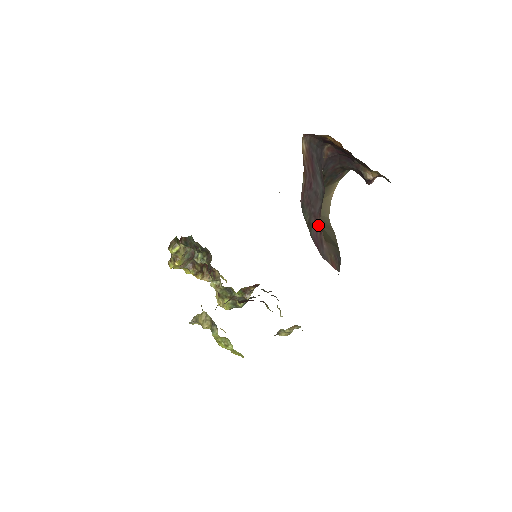
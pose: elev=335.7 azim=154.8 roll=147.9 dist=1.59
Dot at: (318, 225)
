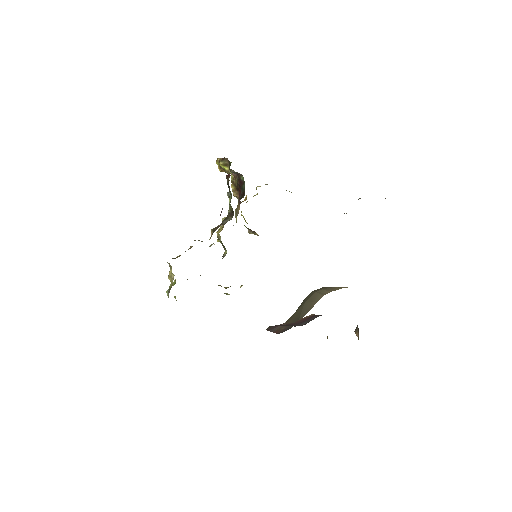
Dot at: occluded
